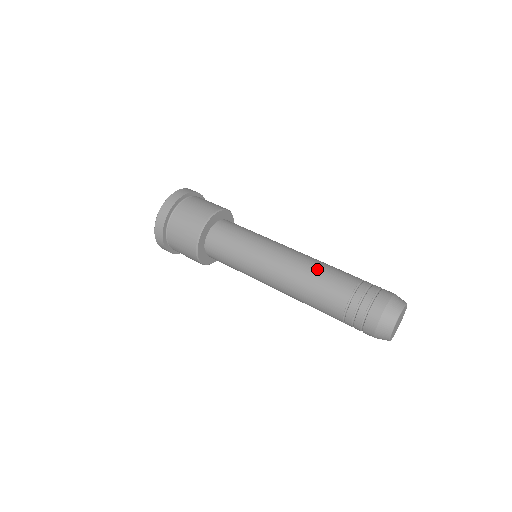
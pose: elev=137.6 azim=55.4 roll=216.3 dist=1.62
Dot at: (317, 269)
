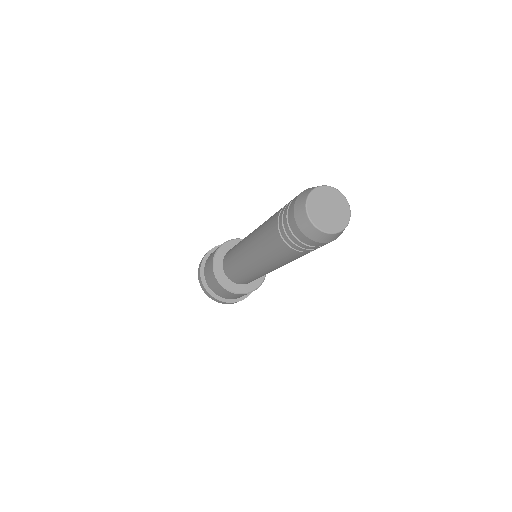
Dot at: (265, 222)
